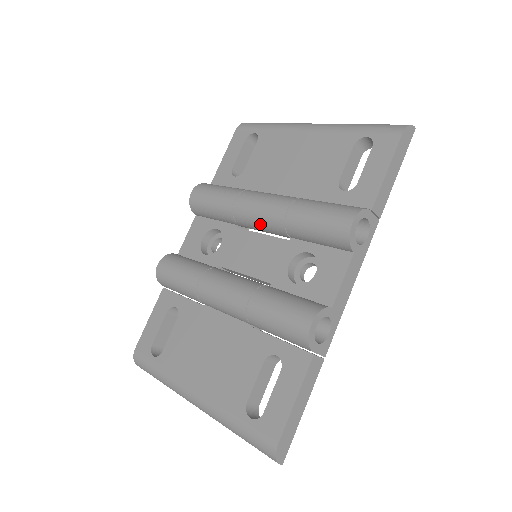
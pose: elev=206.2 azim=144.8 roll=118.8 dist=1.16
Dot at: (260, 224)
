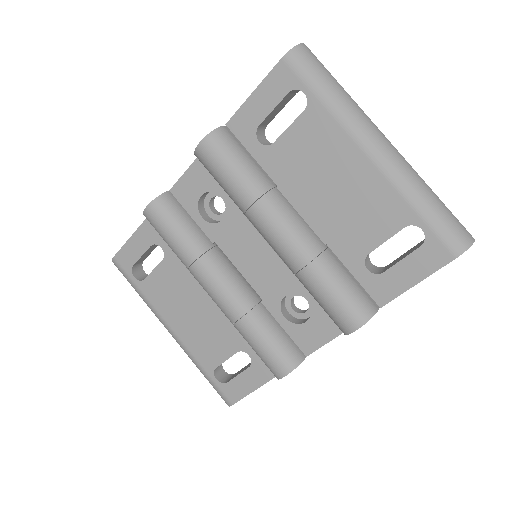
Dot at: (271, 246)
